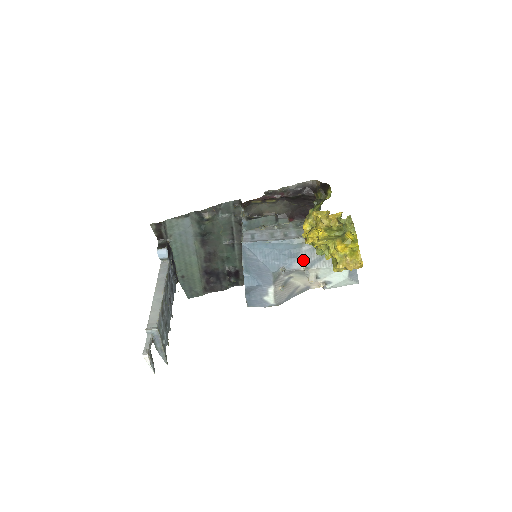
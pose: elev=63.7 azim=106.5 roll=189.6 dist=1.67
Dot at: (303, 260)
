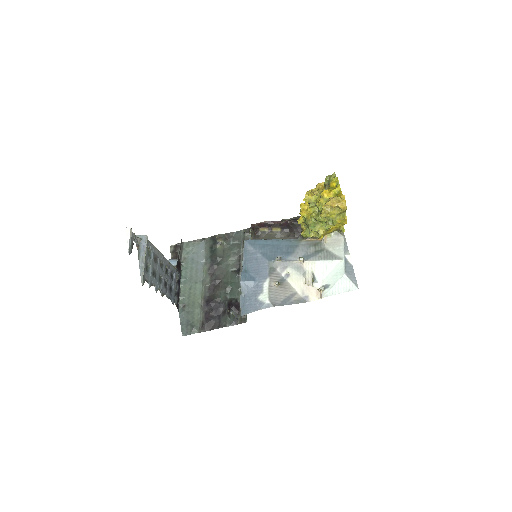
Dot at: (299, 254)
